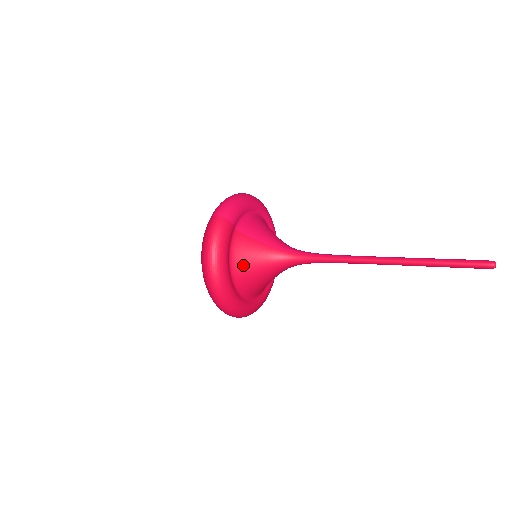
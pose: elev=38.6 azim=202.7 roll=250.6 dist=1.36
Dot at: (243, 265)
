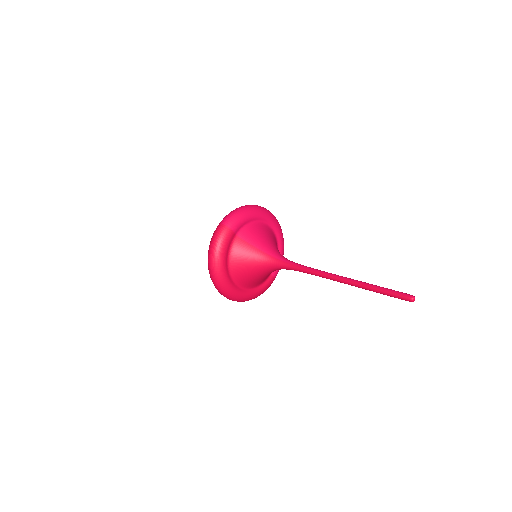
Dot at: (239, 264)
